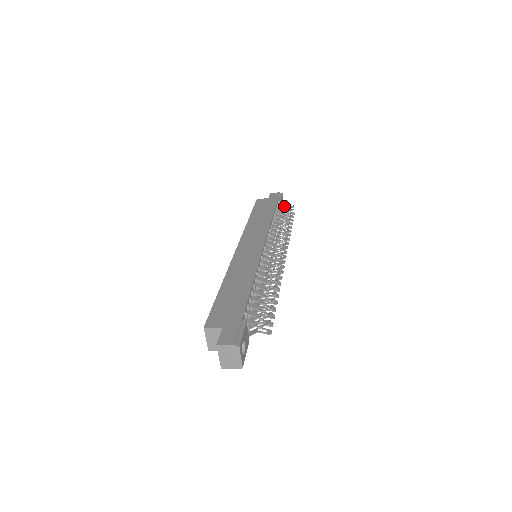
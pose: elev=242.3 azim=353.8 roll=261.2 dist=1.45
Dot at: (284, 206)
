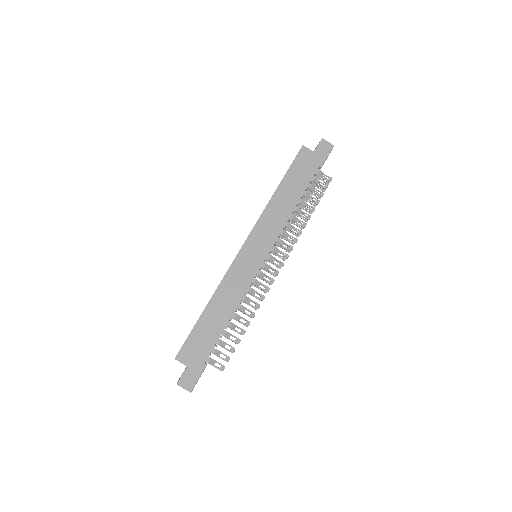
Dot at: occluded
